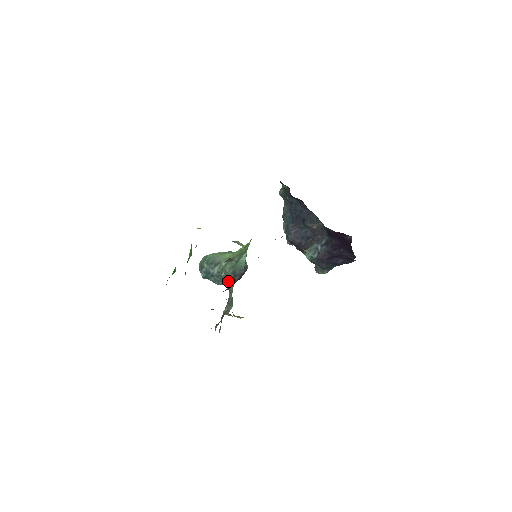
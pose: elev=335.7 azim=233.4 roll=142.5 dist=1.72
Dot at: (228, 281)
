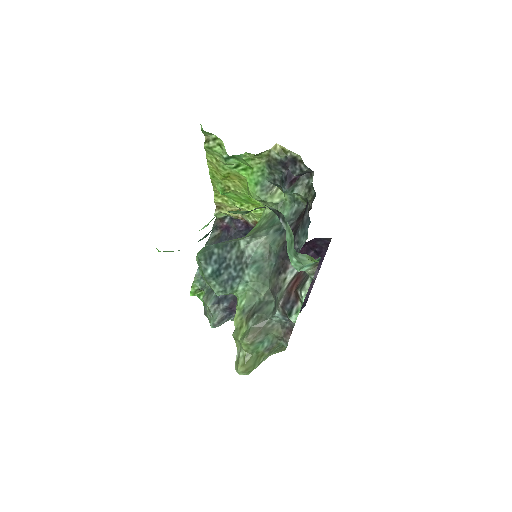
Dot at: (255, 266)
